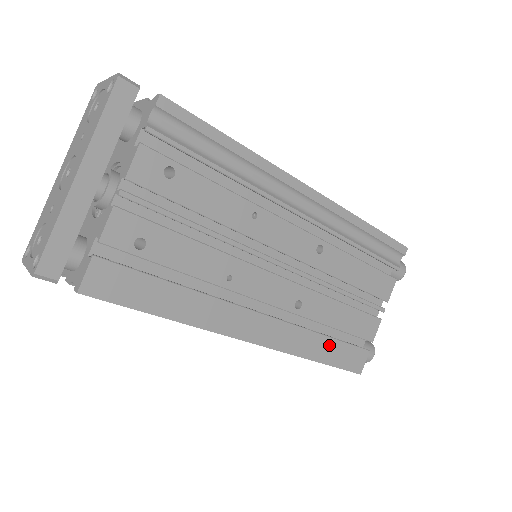
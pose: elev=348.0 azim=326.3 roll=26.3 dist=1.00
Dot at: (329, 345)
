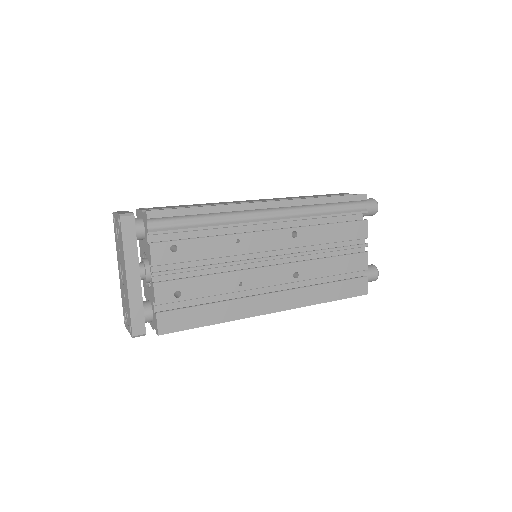
Dot at: (332, 288)
